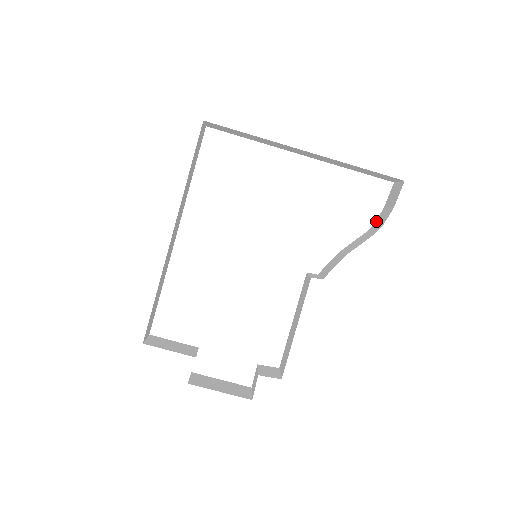
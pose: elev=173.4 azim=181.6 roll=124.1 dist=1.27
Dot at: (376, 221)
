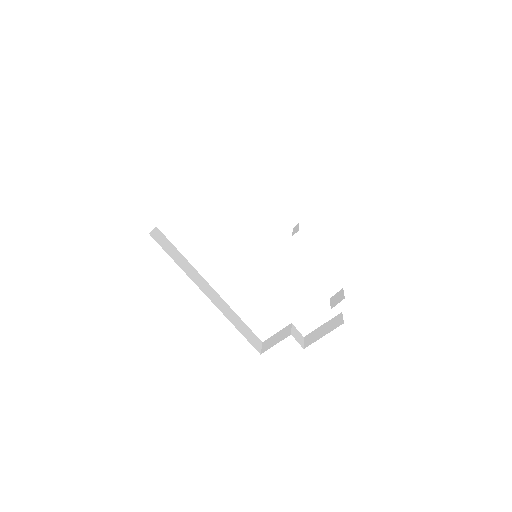
Dot at: occluded
